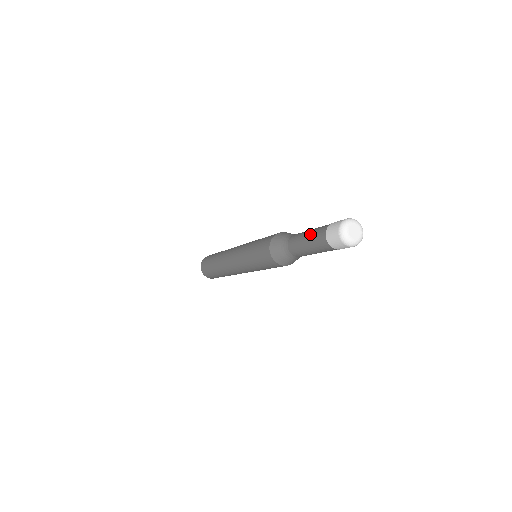
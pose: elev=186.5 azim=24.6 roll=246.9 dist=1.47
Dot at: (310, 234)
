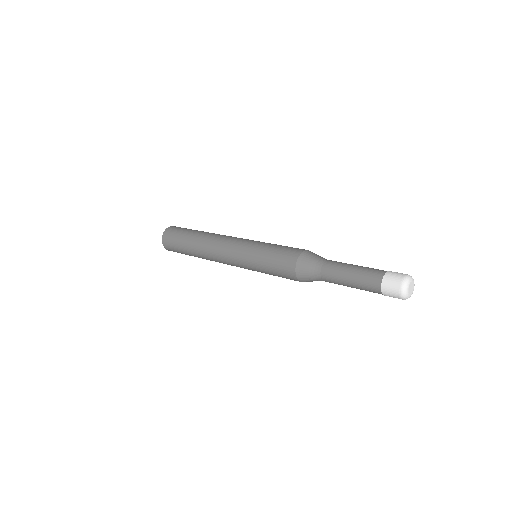
Dot at: (362, 267)
